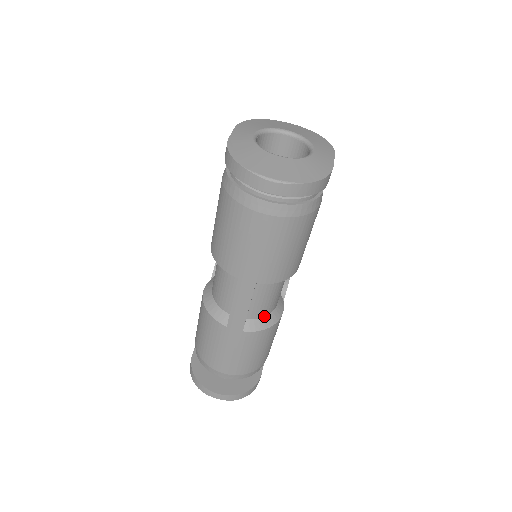
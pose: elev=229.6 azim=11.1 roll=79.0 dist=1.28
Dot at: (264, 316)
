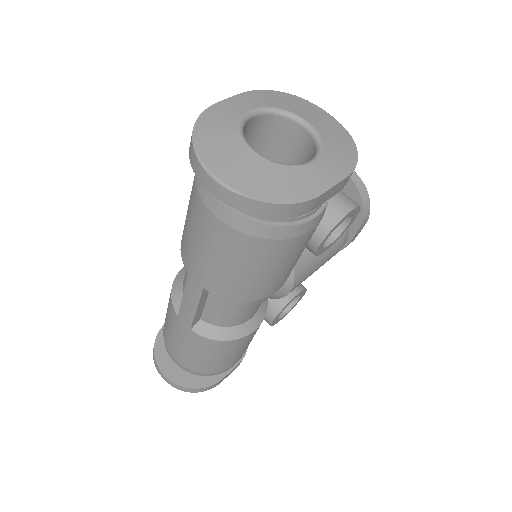
Dot at: (222, 326)
